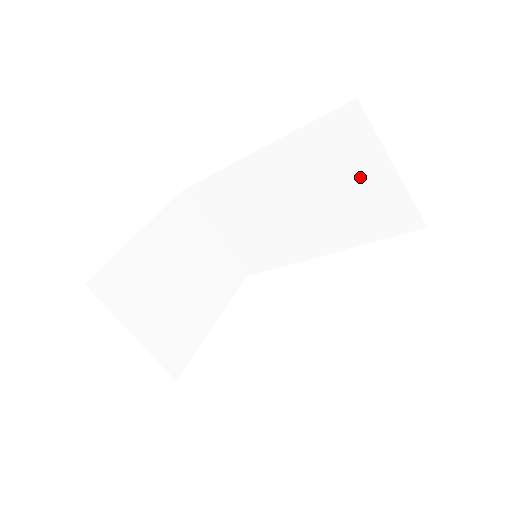
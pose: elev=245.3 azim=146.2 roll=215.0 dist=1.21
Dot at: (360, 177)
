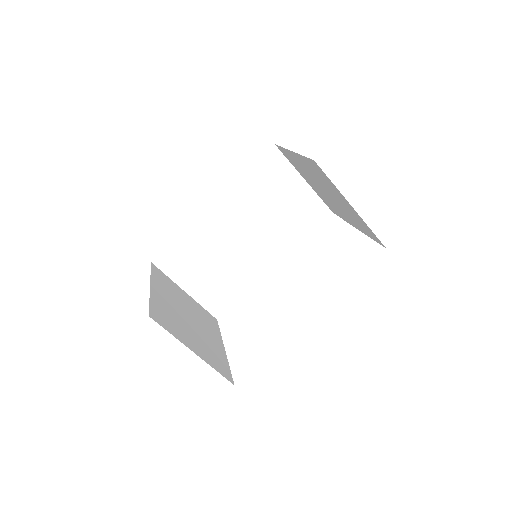
Dot at: (287, 195)
